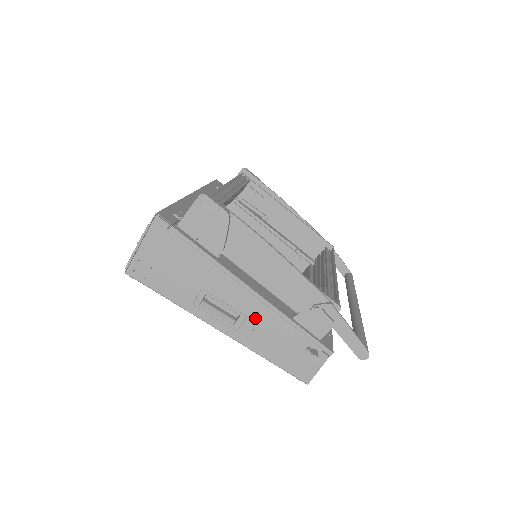
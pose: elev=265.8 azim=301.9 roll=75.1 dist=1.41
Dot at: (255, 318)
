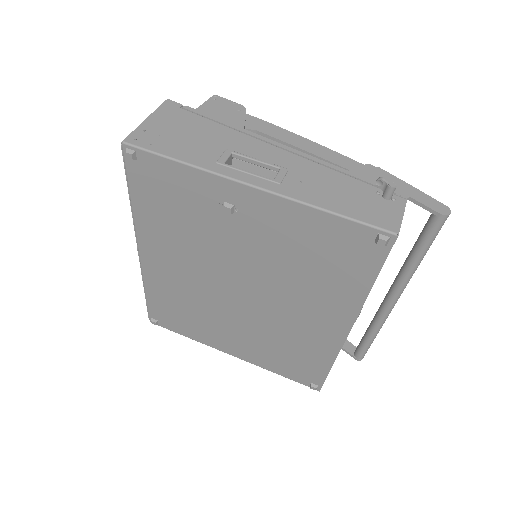
Dot at: (299, 170)
